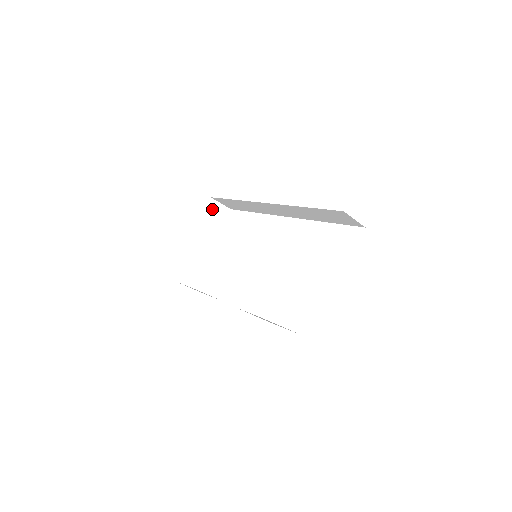
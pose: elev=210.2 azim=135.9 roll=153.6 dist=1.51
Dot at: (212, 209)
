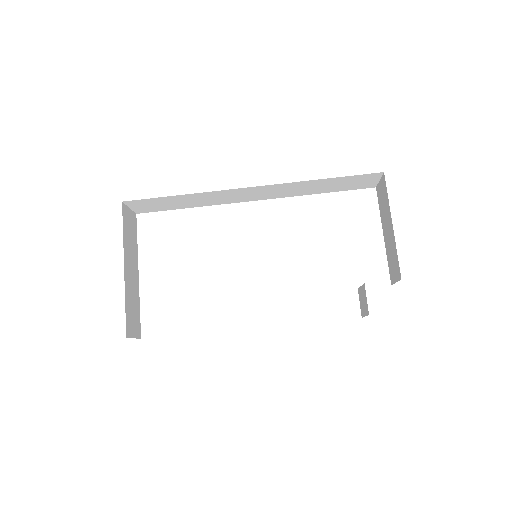
Dot at: (126, 218)
